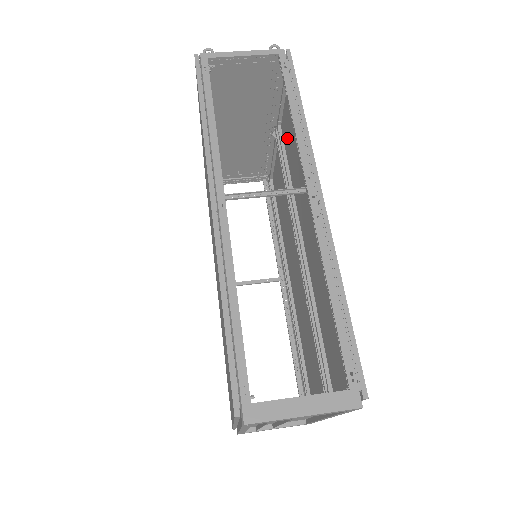
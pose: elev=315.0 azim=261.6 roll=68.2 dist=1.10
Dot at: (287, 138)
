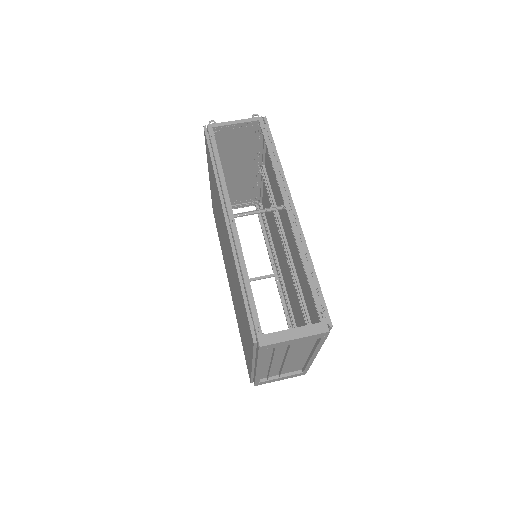
Dot at: (270, 174)
